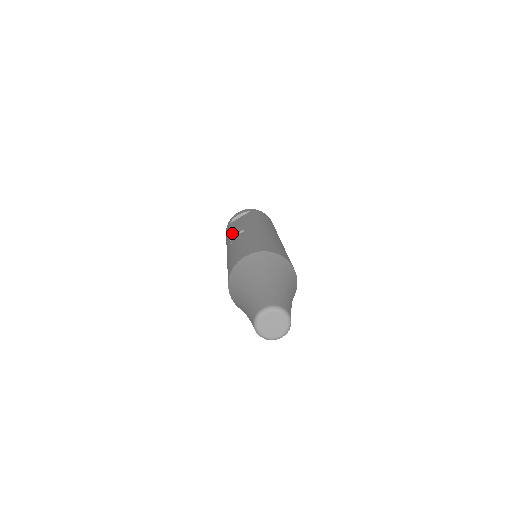
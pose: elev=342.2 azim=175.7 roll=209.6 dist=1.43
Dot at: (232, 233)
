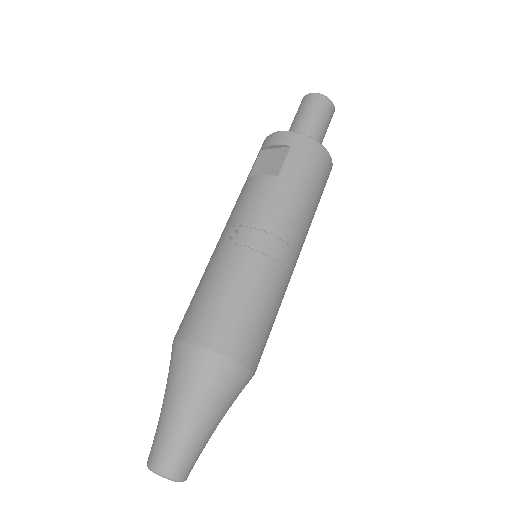
Dot at: (234, 210)
